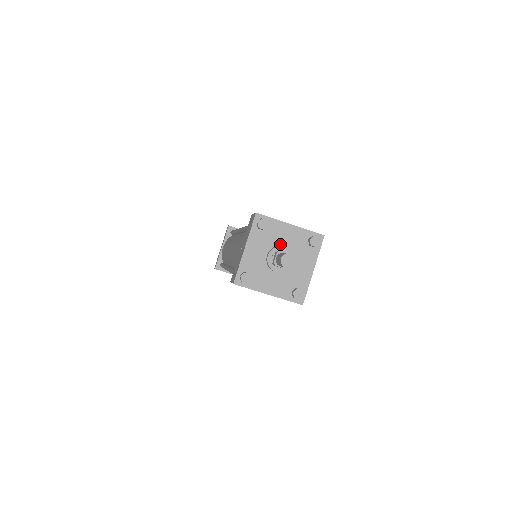
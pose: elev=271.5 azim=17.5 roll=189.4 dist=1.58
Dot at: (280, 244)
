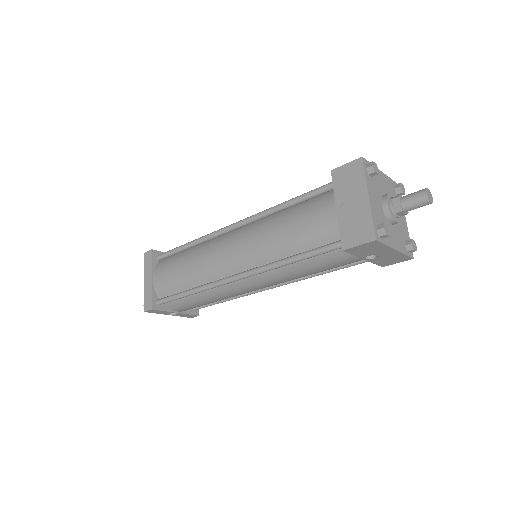
Dot at: (384, 193)
